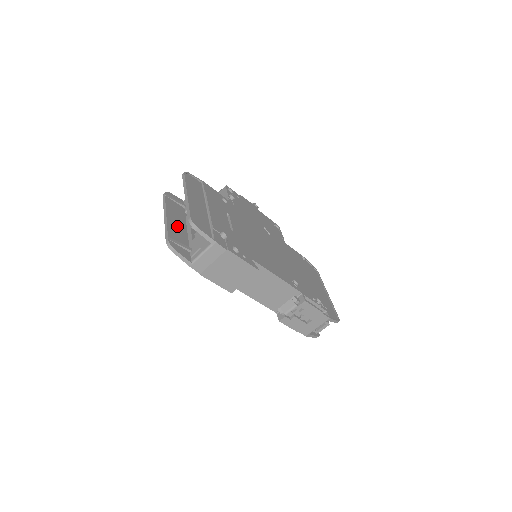
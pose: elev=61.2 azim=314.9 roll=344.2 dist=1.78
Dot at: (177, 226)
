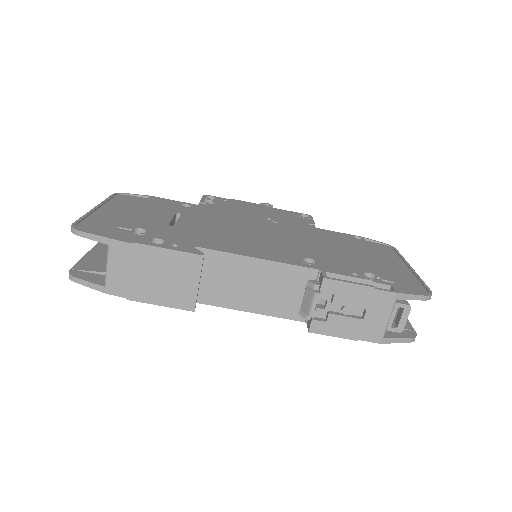
Dot at: (106, 255)
